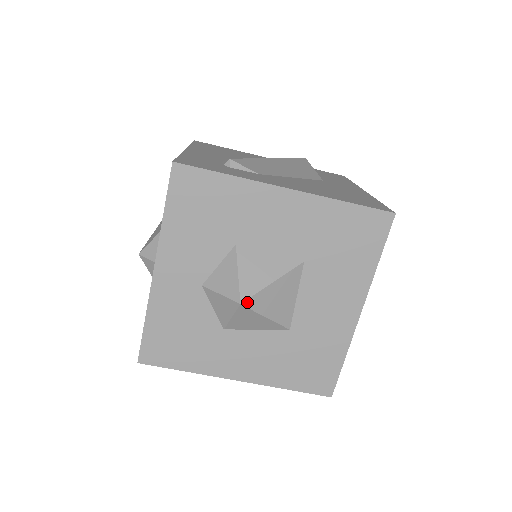
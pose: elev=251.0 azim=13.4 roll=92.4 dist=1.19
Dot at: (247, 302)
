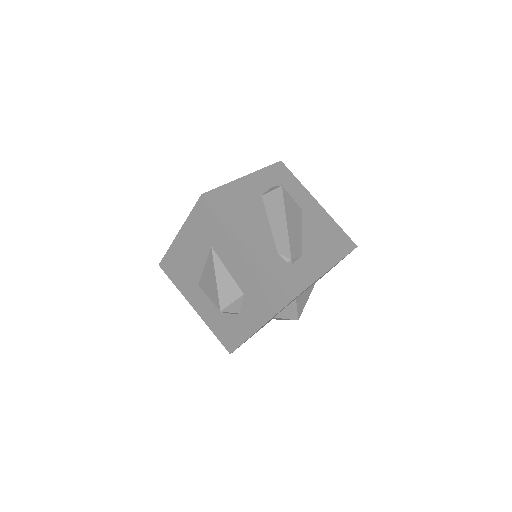
Dot at: (299, 317)
